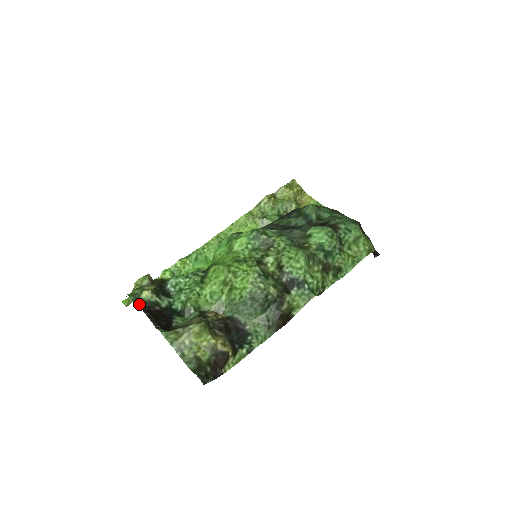
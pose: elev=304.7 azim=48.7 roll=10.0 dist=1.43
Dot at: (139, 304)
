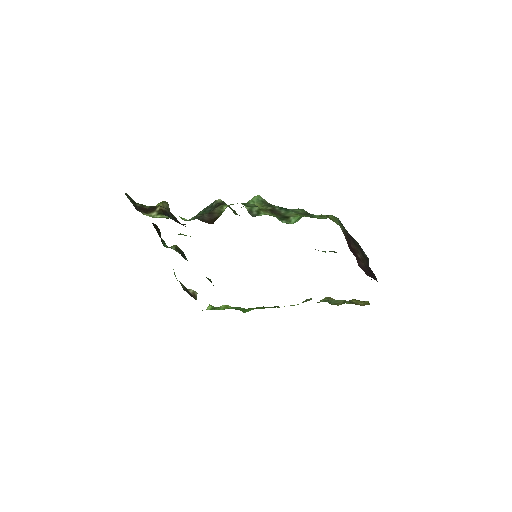
Dot at: occluded
